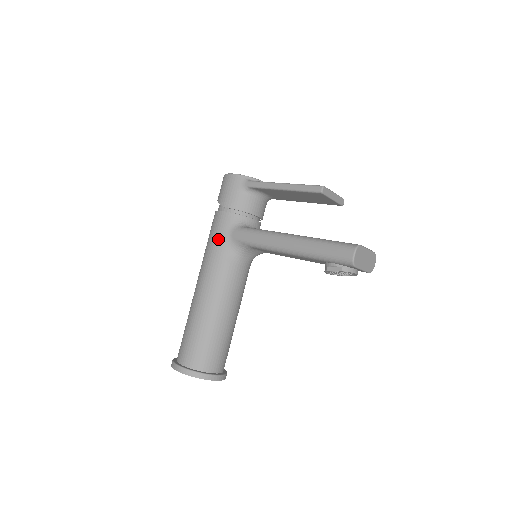
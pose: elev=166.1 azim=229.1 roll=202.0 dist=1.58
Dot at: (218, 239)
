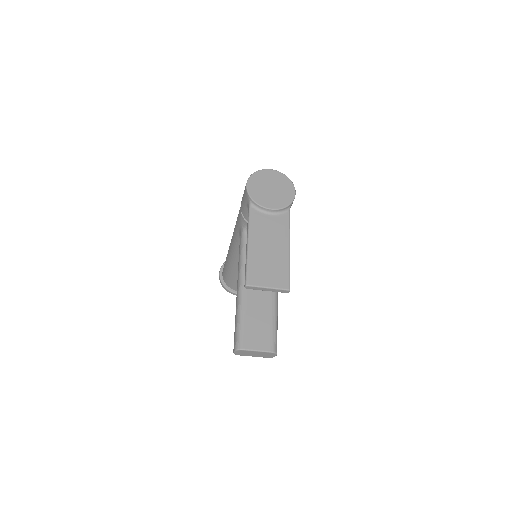
Dot at: (236, 225)
